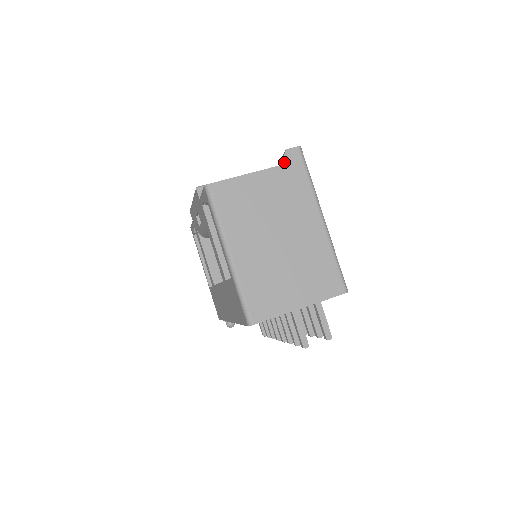
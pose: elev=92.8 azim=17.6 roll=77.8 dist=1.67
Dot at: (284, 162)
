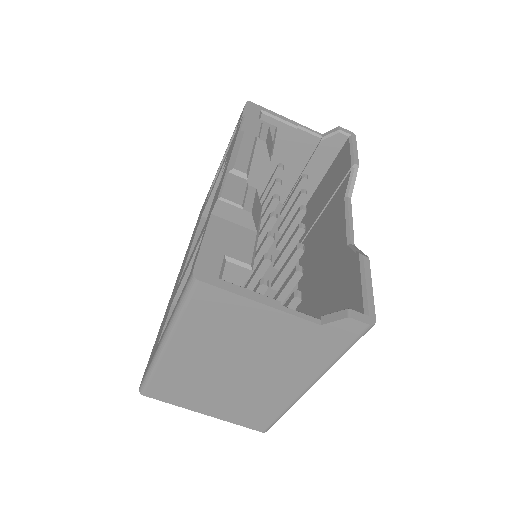
Dot at: (329, 325)
